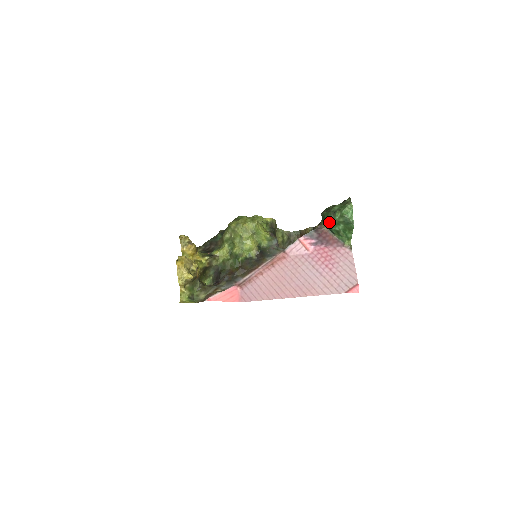
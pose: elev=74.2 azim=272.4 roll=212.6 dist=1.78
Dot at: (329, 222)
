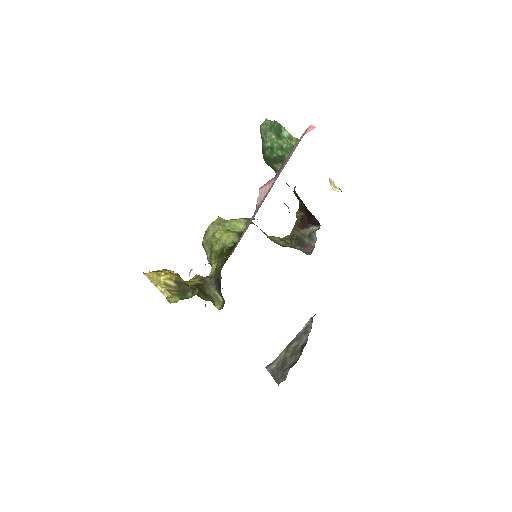
Dot at: (269, 153)
